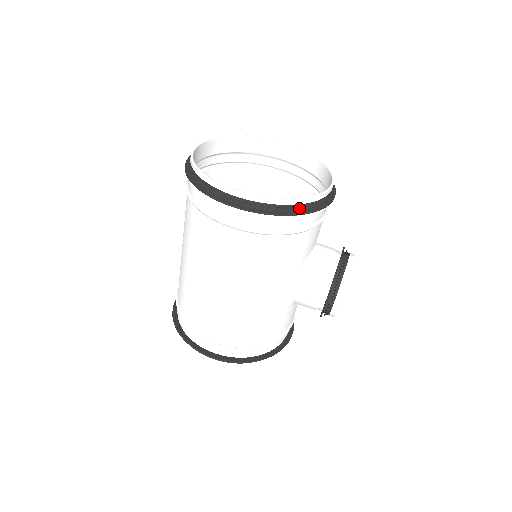
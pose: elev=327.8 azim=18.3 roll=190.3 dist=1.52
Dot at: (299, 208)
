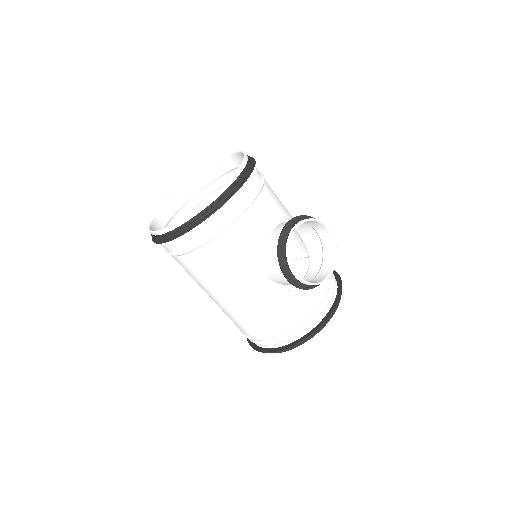
Dot at: (196, 220)
